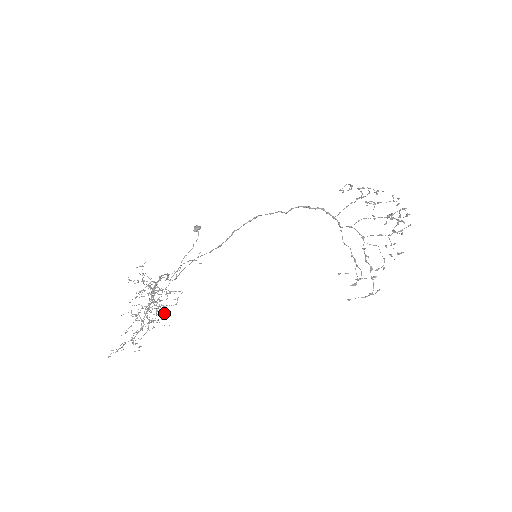
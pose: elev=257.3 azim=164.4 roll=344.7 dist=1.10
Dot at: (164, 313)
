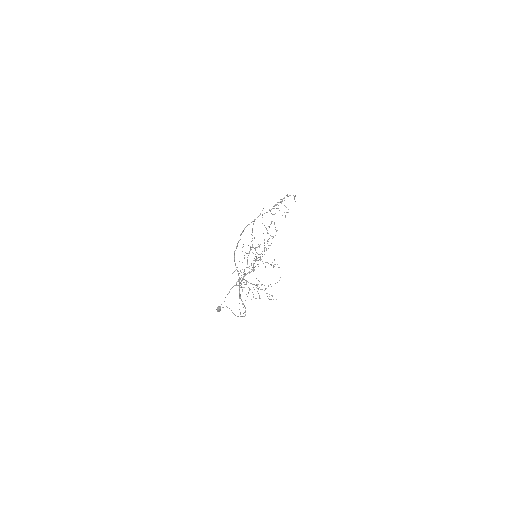
Dot at: (265, 289)
